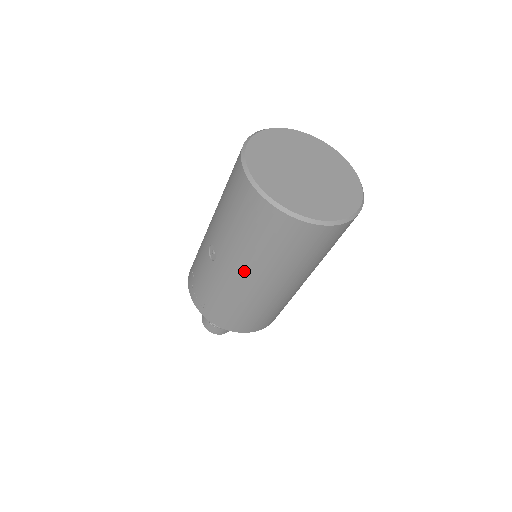
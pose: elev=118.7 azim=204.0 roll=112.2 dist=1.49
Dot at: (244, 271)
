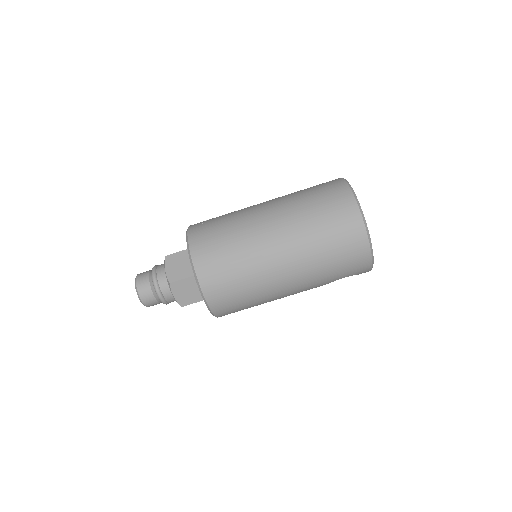
Dot at: (275, 208)
